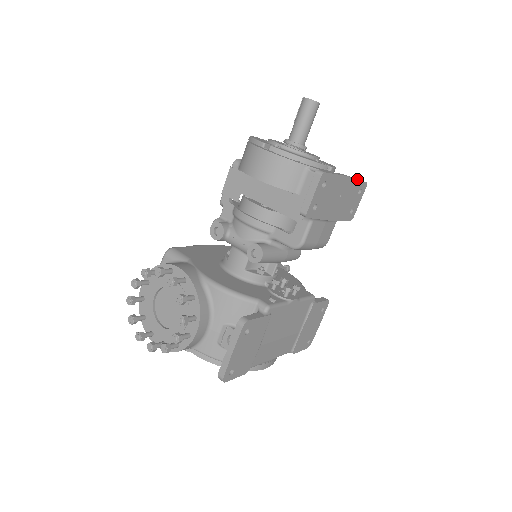
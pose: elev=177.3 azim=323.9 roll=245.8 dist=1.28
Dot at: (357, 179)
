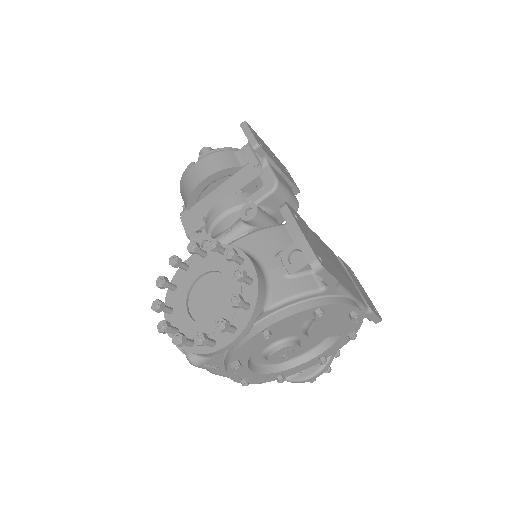
Dot at: (275, 156)
